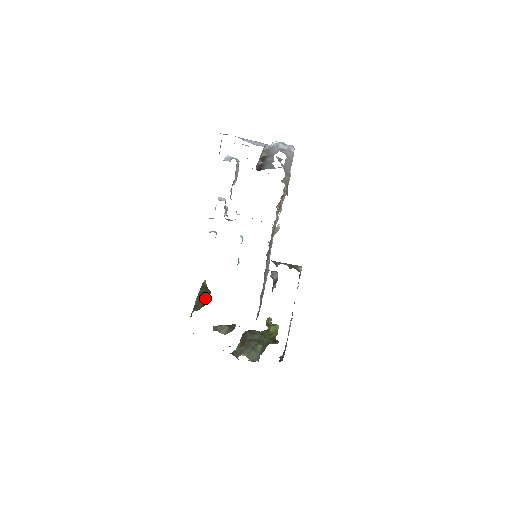
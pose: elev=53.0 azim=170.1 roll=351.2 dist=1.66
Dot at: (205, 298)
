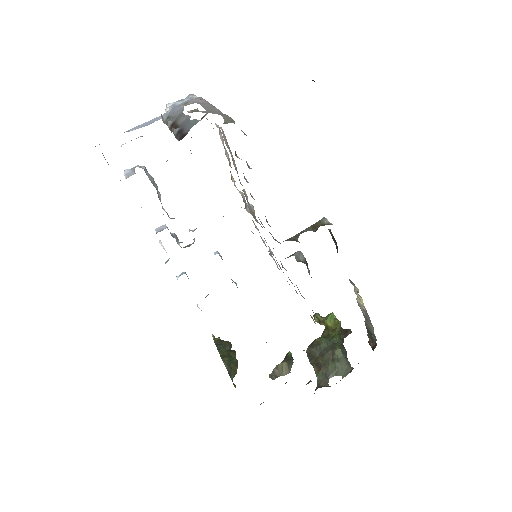
Dot at: (231, 354)
